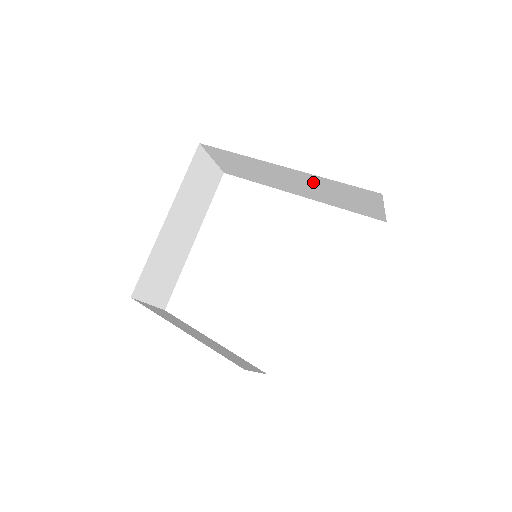
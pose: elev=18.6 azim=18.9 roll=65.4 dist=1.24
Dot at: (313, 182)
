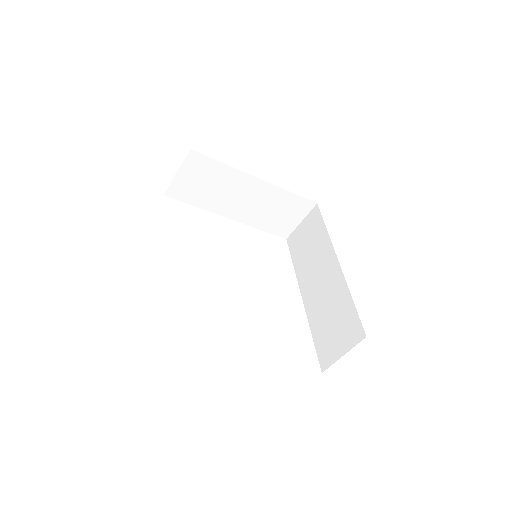
Dot at: (335, 291)
